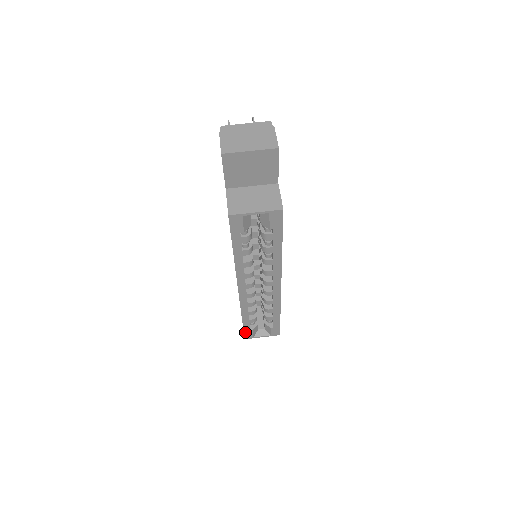
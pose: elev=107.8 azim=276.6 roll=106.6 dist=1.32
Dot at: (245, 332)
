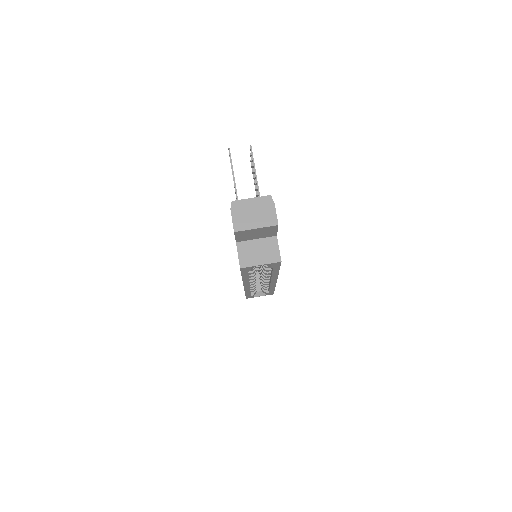
Dot at: (247, 297)
